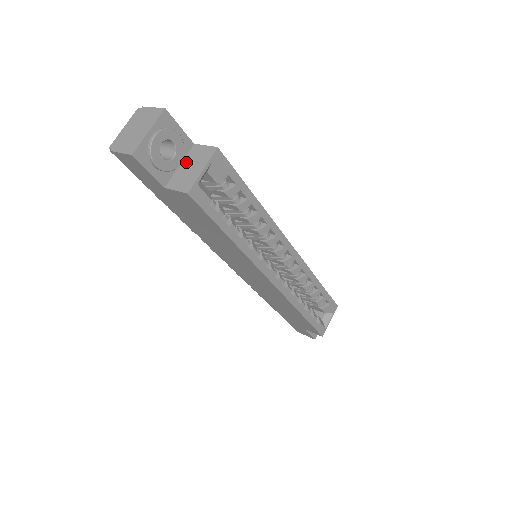
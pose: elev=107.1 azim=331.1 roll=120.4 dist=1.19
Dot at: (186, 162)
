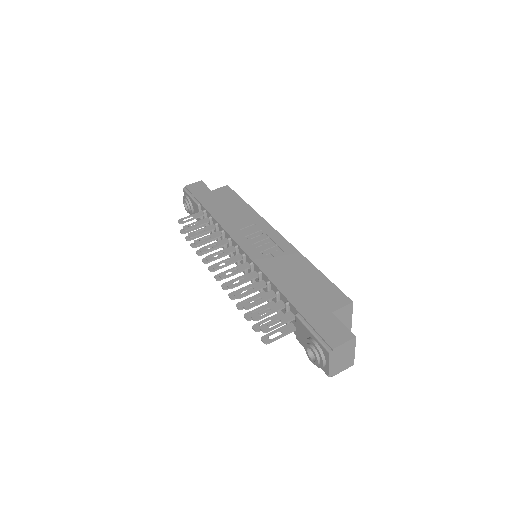
Dot at: occluded
